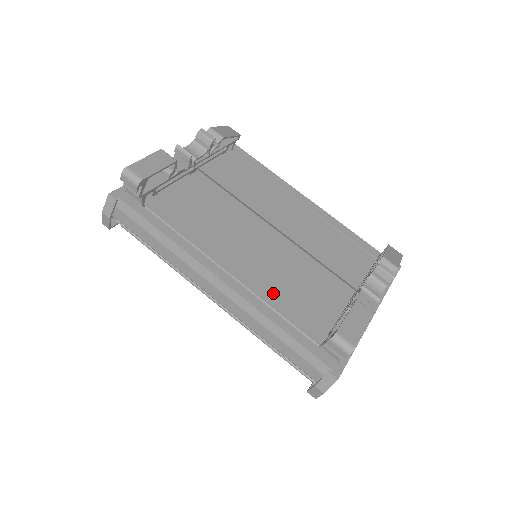
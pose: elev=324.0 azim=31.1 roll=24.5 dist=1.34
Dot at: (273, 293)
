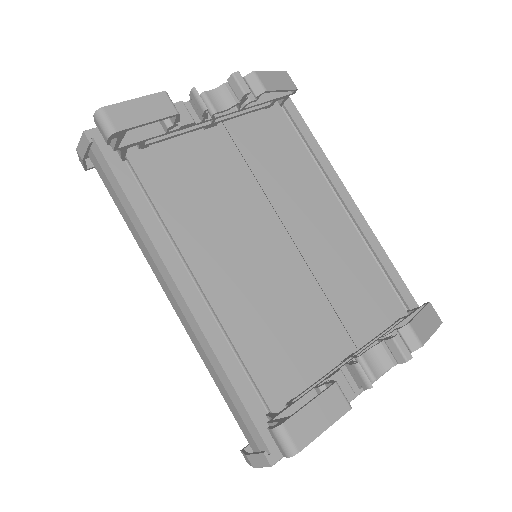
Dot at: (241, 326)
